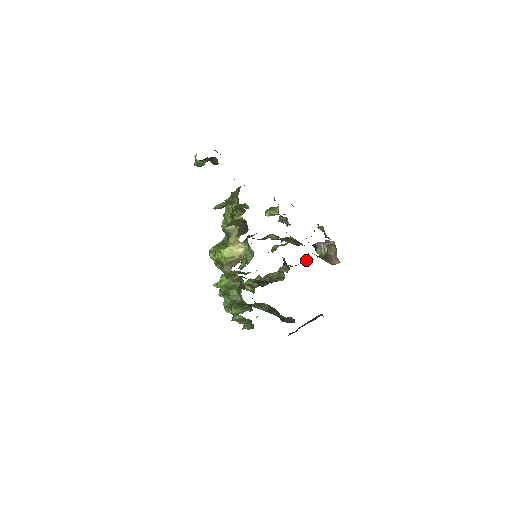
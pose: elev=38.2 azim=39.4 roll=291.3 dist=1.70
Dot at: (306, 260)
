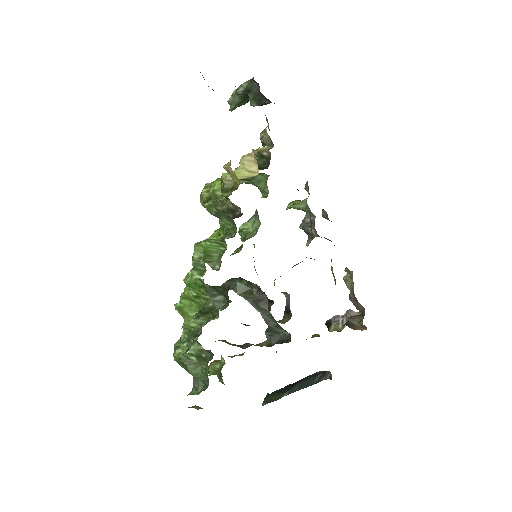
Dot at: (312, 337)
